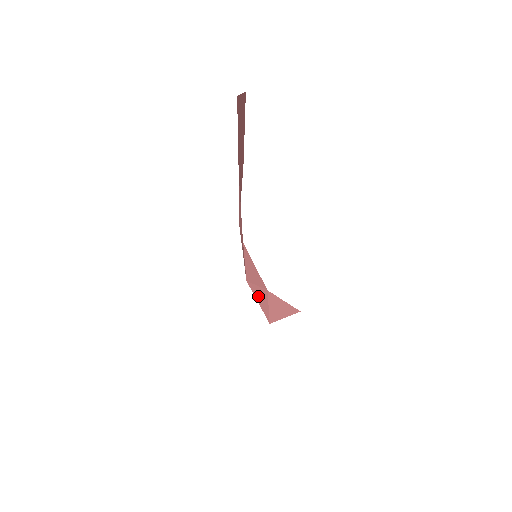
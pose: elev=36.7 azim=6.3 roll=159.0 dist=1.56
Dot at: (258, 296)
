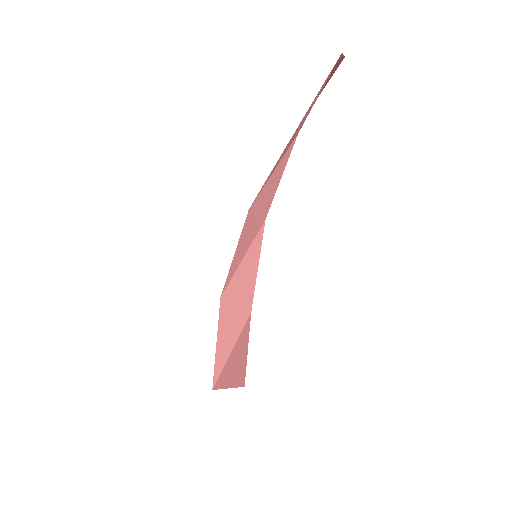
Dot at: (225, 328)
